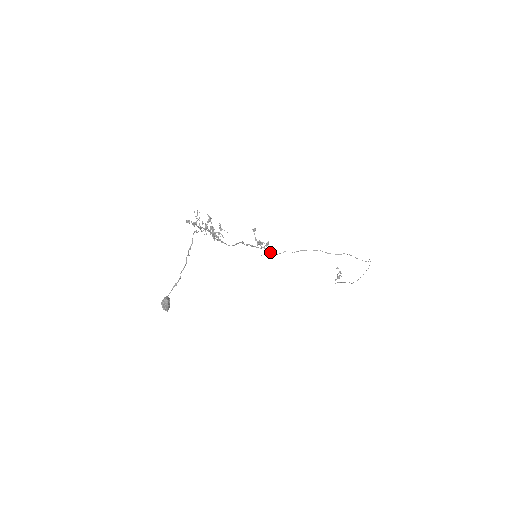
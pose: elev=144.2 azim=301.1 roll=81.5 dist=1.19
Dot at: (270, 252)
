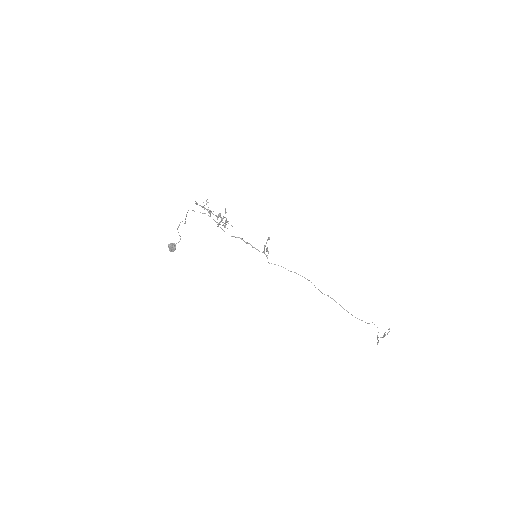
Dot at: occluded
